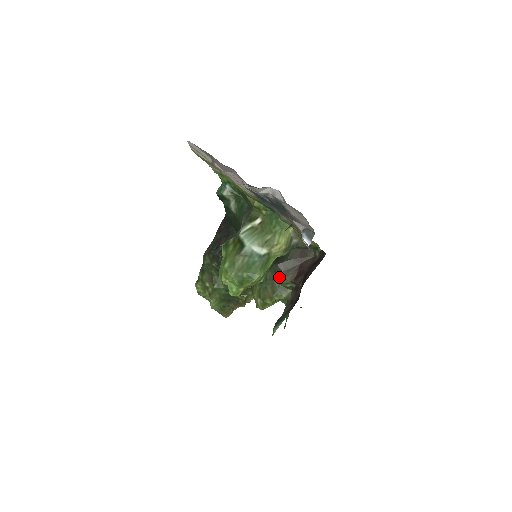
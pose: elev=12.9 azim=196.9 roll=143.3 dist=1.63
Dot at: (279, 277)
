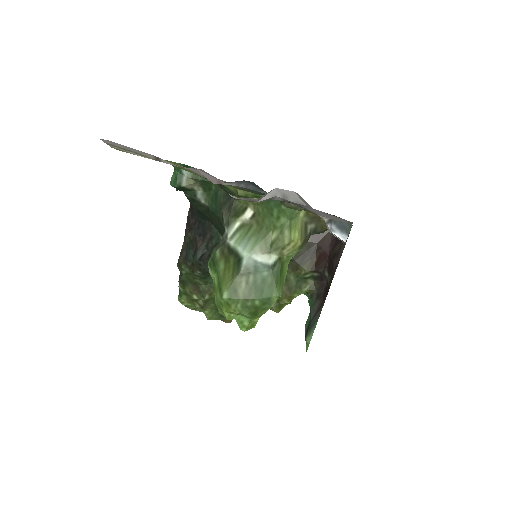
Dot at: (292, 268)
